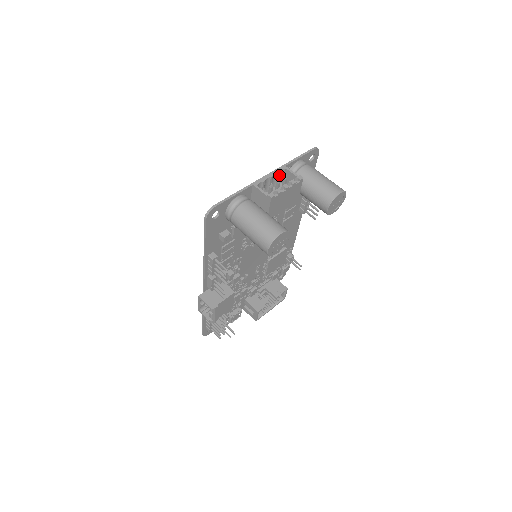
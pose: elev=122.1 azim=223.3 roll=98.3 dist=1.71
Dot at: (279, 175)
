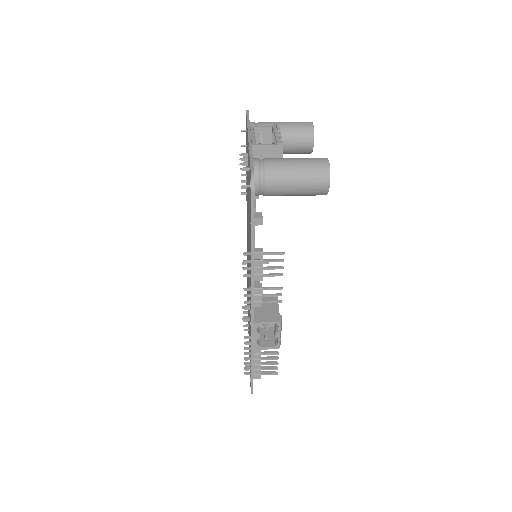
Dot at: occluded
